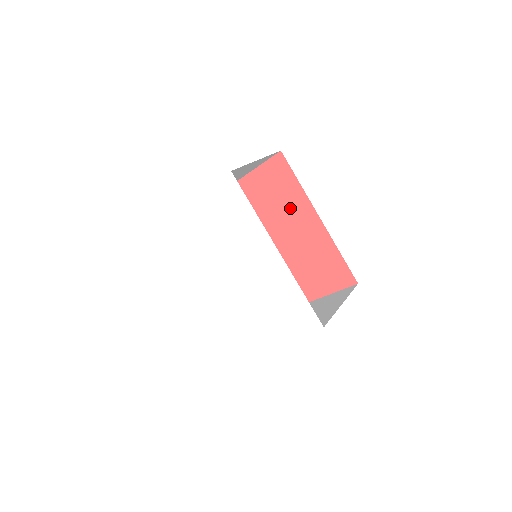
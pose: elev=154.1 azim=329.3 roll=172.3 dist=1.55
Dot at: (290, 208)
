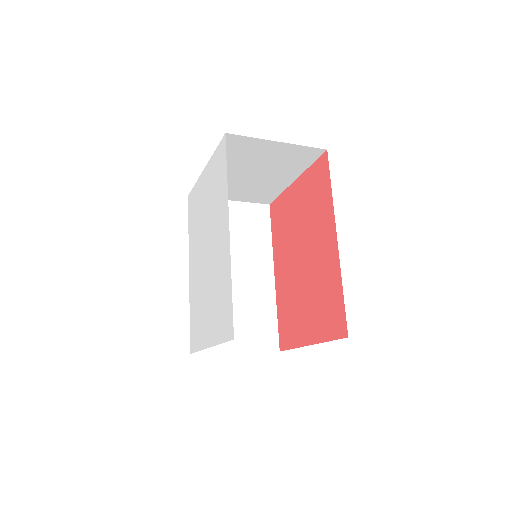
Dot at: (319, 220)
